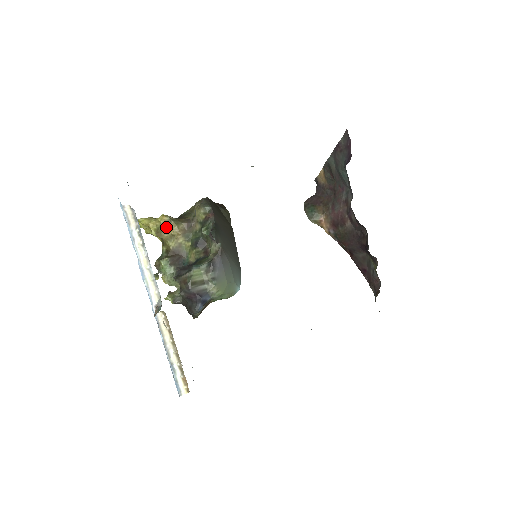
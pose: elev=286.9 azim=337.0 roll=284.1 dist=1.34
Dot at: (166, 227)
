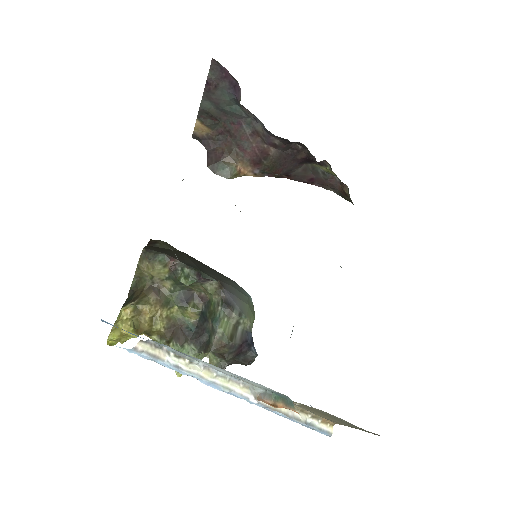
Dot at: (138, 317)
